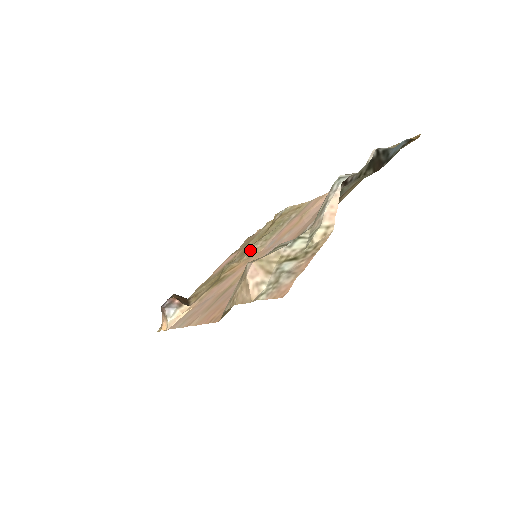
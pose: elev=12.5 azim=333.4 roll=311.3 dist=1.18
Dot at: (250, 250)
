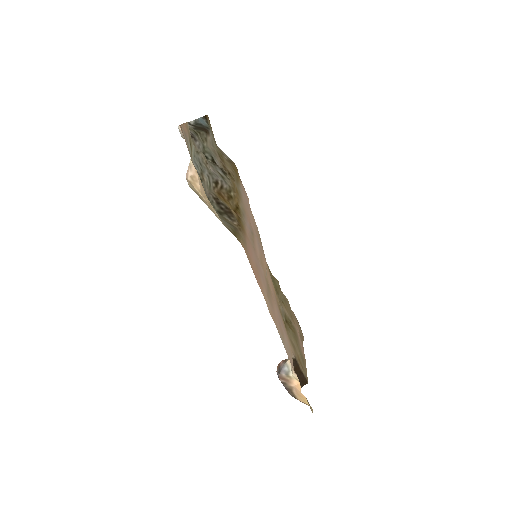
Dot at: occluded
